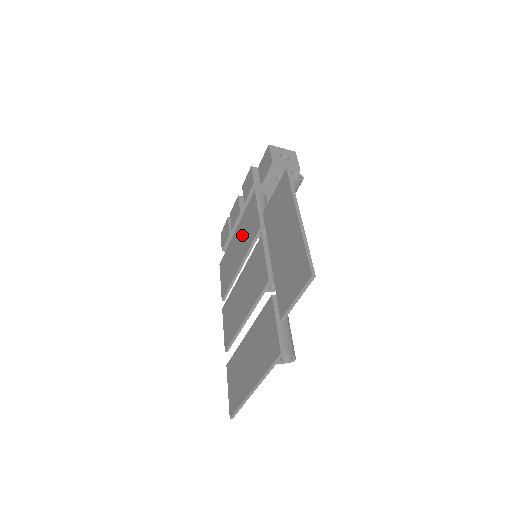
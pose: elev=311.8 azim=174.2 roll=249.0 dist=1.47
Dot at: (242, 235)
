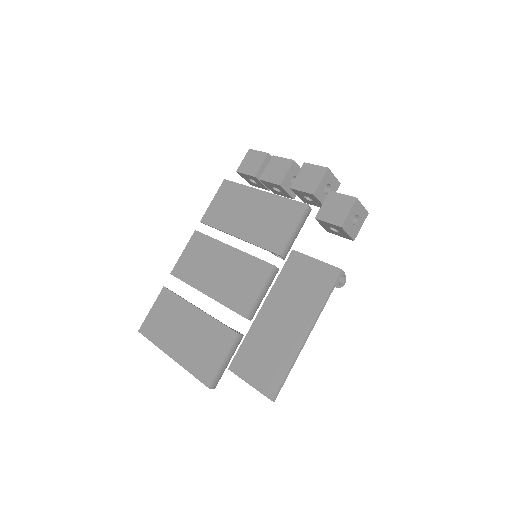
Dot at: (263, 215)
